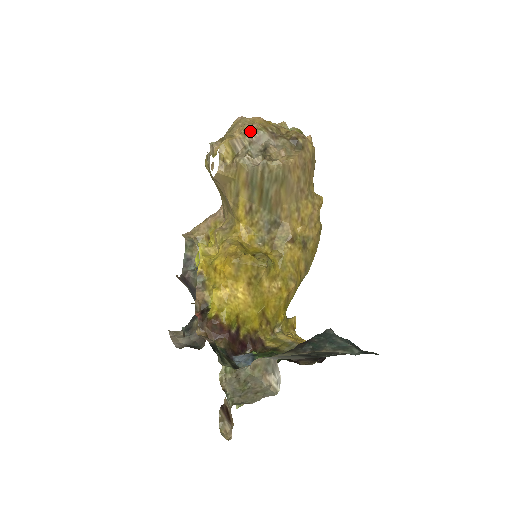
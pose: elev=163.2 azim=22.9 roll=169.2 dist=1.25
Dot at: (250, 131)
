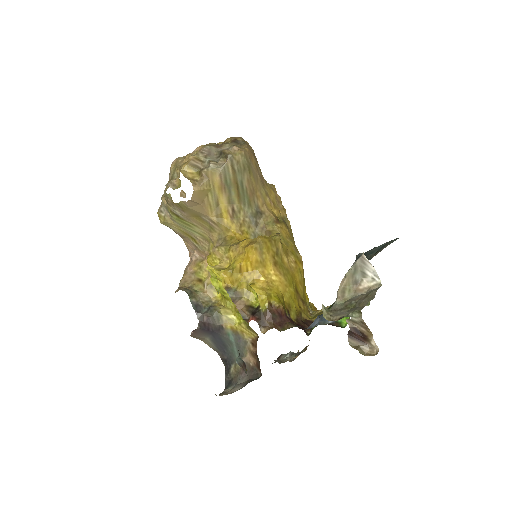
Dot at: occluded
